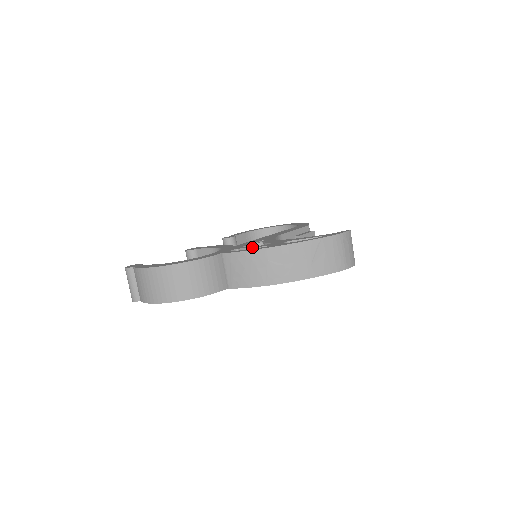
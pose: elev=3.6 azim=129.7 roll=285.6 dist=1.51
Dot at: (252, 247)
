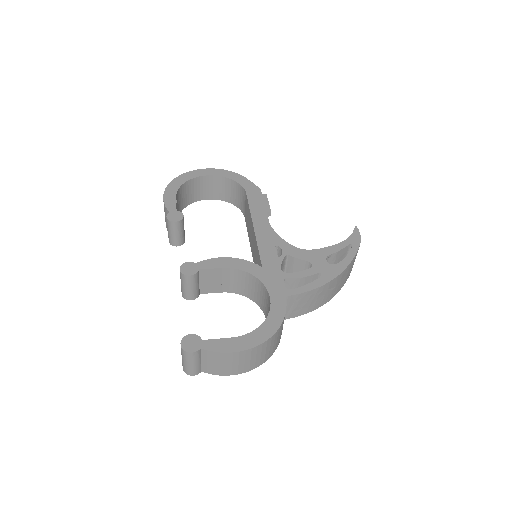
Dot at: (304, 276)
